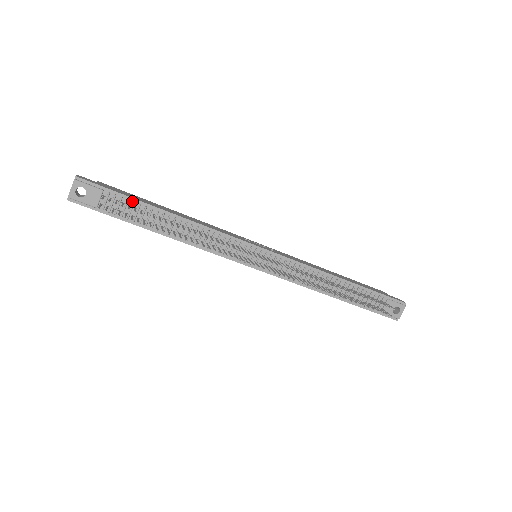
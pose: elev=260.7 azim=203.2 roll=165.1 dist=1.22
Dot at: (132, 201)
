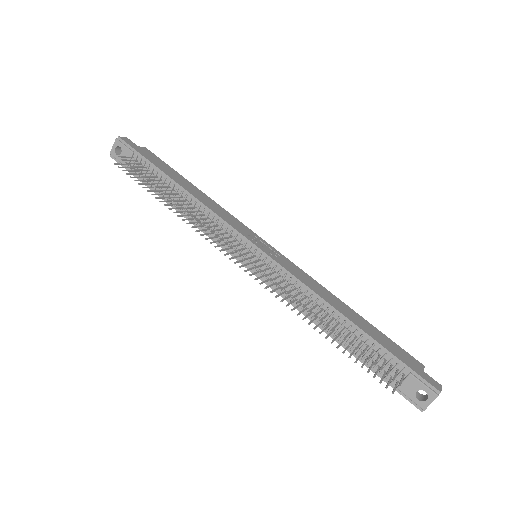
Dot at: (153, 167)
